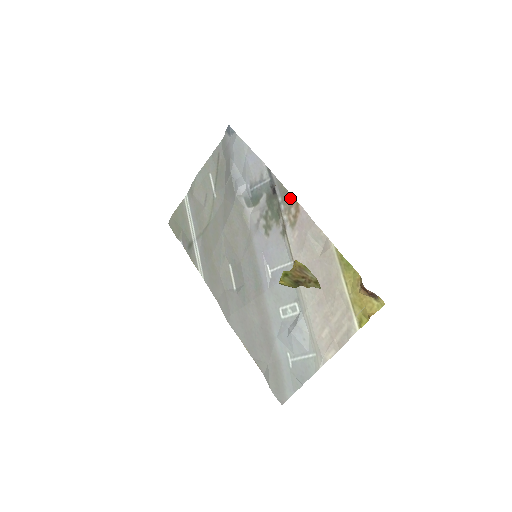
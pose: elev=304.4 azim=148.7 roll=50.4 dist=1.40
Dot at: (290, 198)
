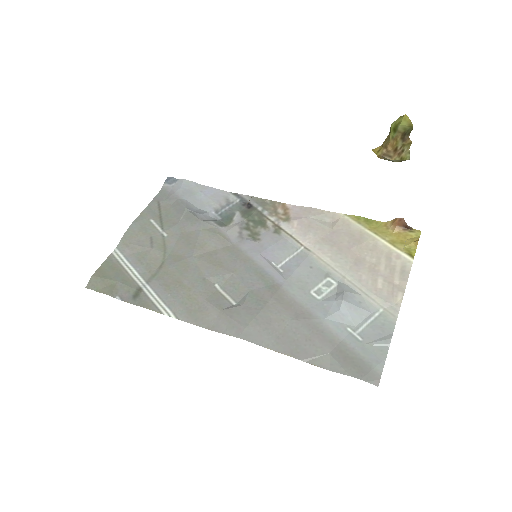
Dot at: (272, 203)
